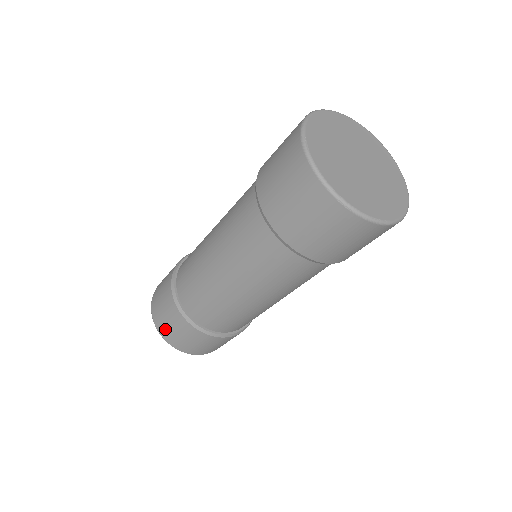
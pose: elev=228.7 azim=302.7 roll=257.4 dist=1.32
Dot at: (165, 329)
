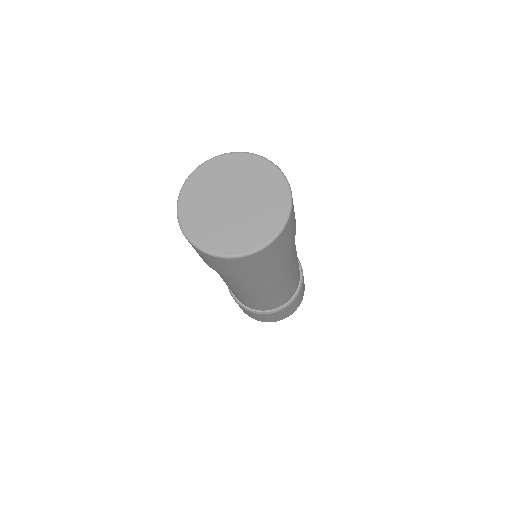
Dot at: (250, 316)
